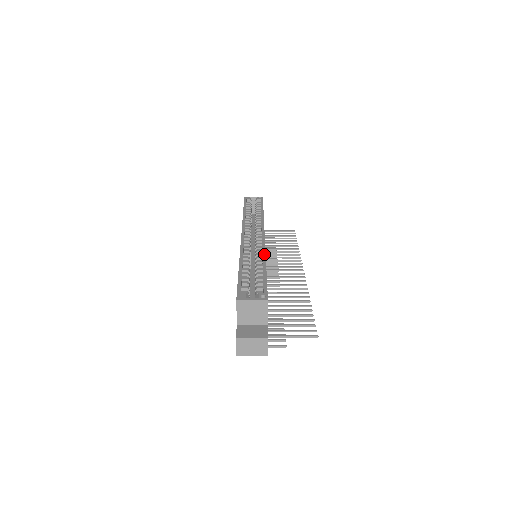
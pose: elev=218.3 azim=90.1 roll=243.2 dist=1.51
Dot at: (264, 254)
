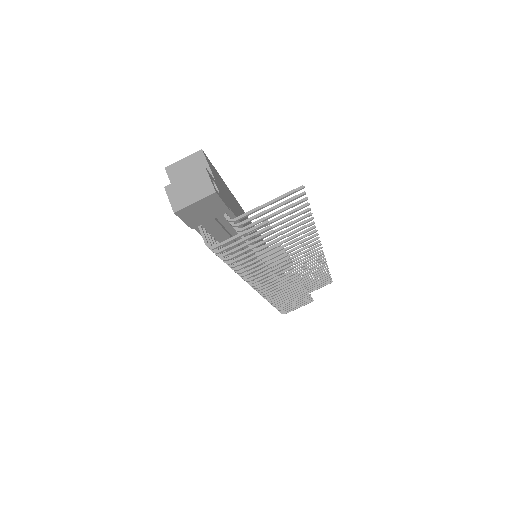
Dot at: occluded
